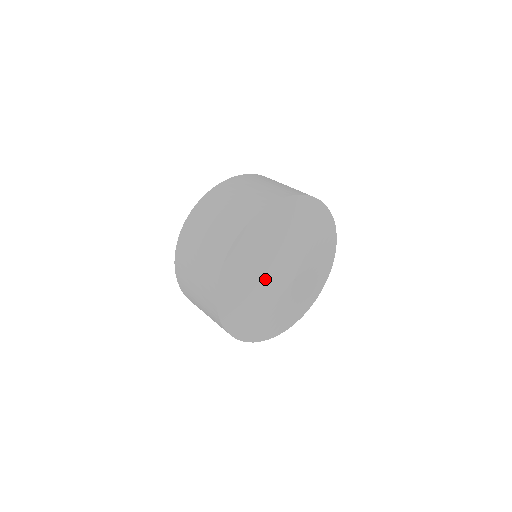
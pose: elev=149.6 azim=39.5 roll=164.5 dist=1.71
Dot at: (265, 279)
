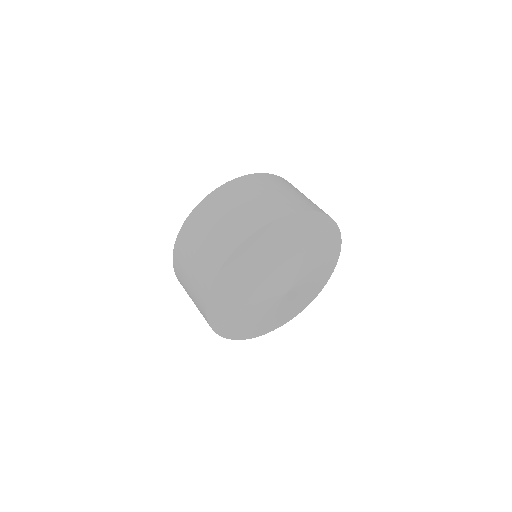
Dot at: (278, 267)
